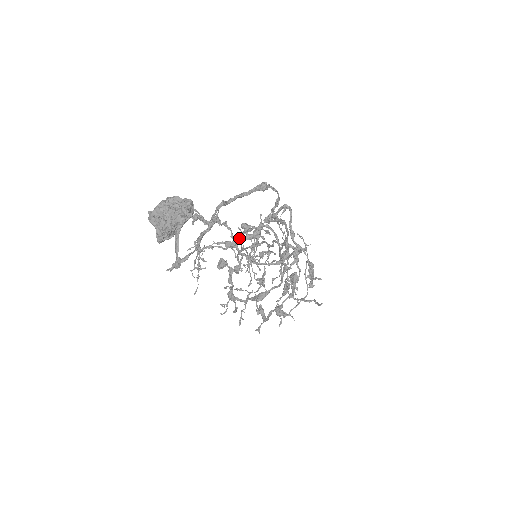
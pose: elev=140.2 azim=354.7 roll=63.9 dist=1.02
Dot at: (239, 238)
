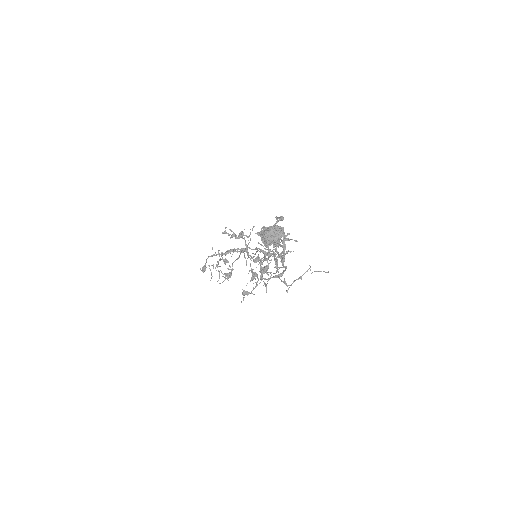
Dot at: (278, 245)
